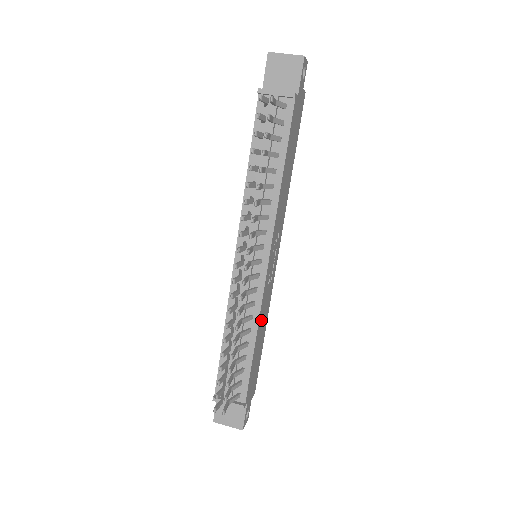
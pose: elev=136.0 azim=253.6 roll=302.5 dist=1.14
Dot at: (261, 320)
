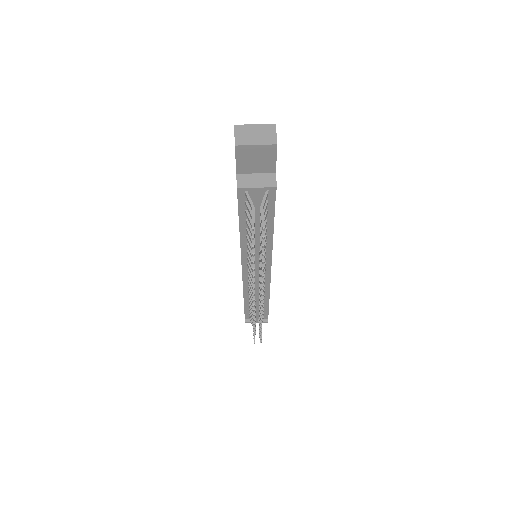
Dot at: occluded
